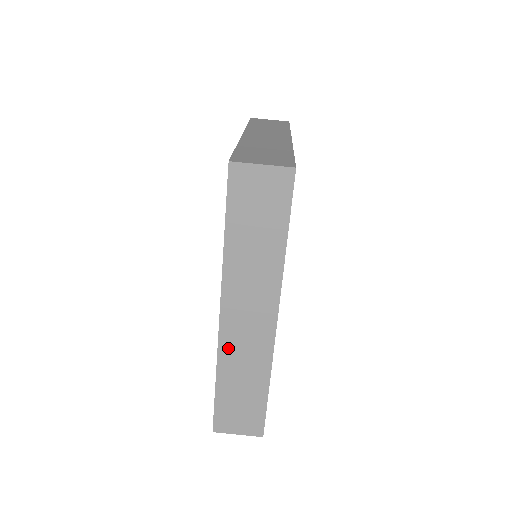
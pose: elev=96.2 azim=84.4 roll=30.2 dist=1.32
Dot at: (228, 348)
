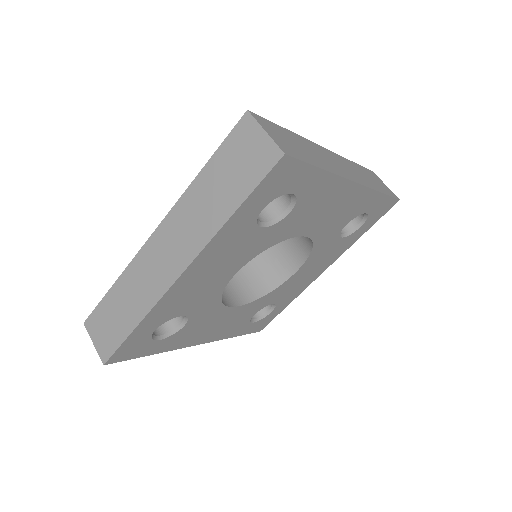
Dot at: (139, 264)
